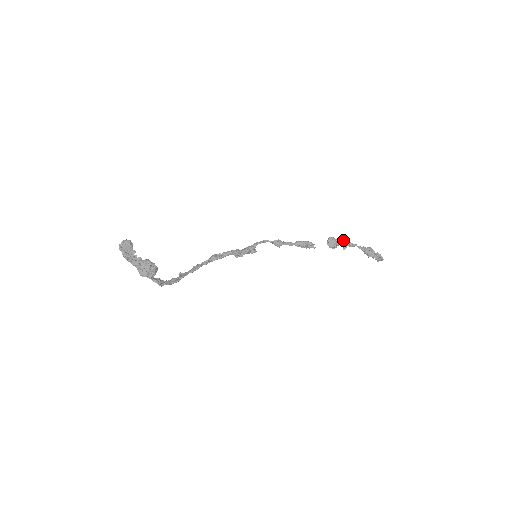
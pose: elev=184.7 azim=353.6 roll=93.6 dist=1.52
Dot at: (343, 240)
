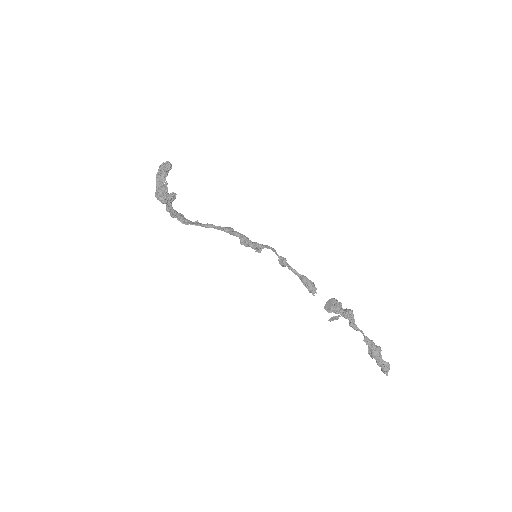
Dot at: (345, 313)
